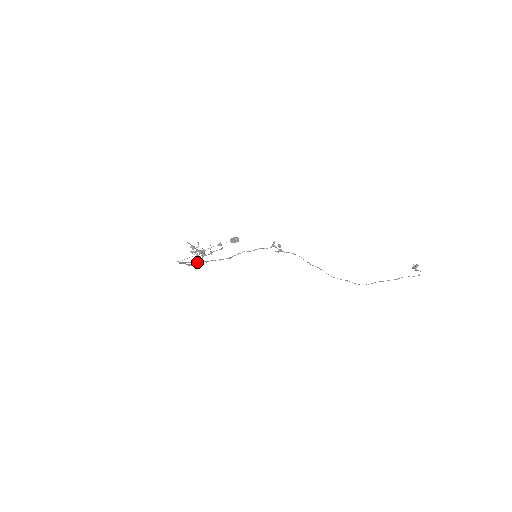
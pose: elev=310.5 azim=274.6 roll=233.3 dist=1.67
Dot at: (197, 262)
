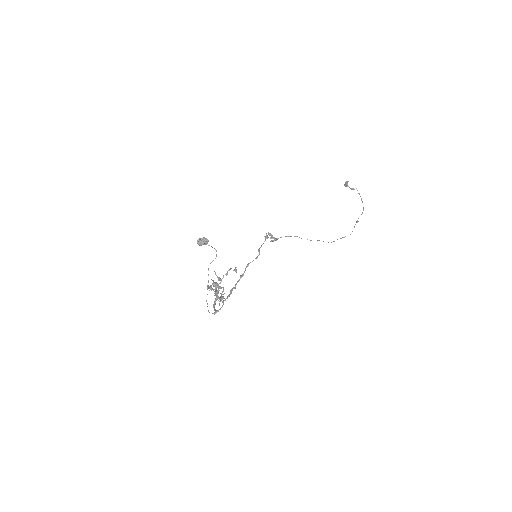
Dot at: (216, 298)
